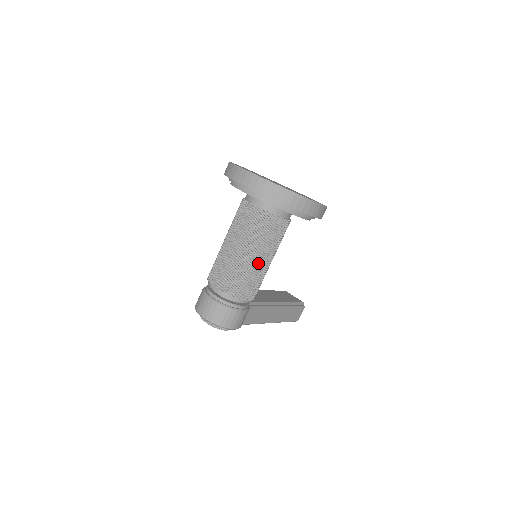
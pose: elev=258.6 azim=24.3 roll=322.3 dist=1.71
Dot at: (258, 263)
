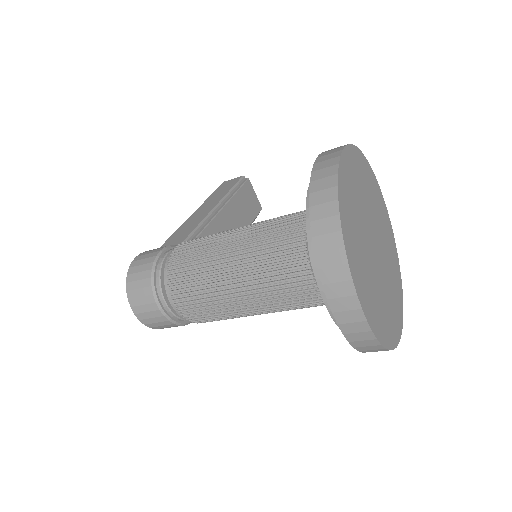
Dot at: occluded
